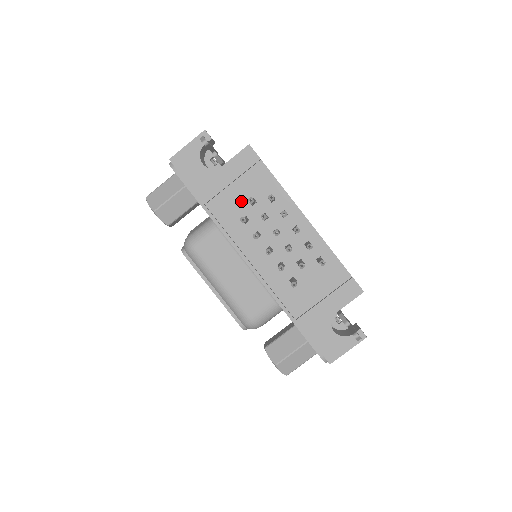
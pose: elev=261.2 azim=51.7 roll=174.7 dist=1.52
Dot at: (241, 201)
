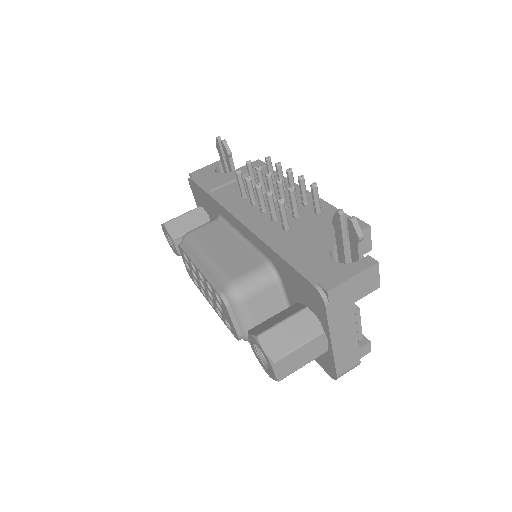
Dot at: occluded
